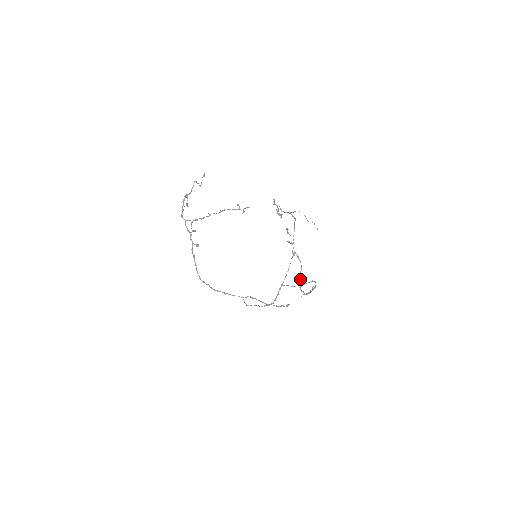
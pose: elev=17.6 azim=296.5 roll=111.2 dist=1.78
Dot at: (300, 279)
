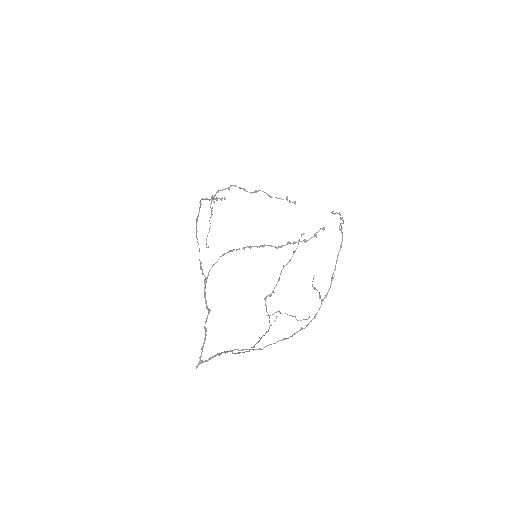
Dot at: (341, 225)
